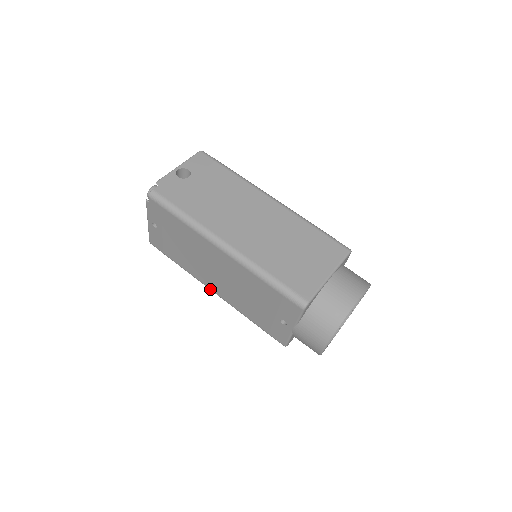
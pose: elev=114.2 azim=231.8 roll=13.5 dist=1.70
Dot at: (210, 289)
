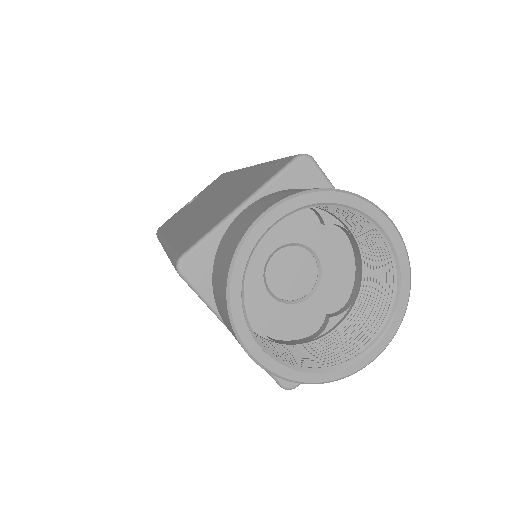
Dot at: occluded
